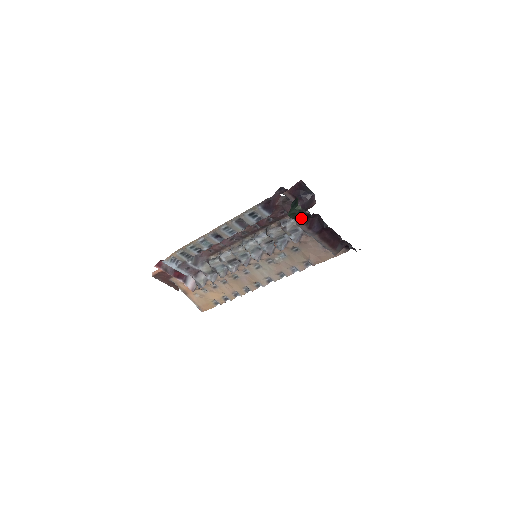
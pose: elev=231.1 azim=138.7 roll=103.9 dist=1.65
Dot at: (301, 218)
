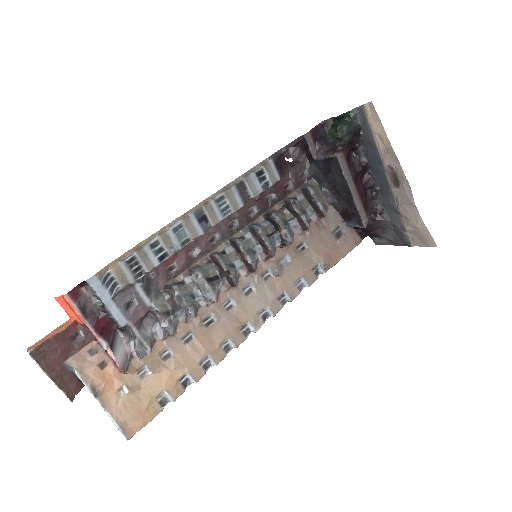
Dot at: (350, 136)
